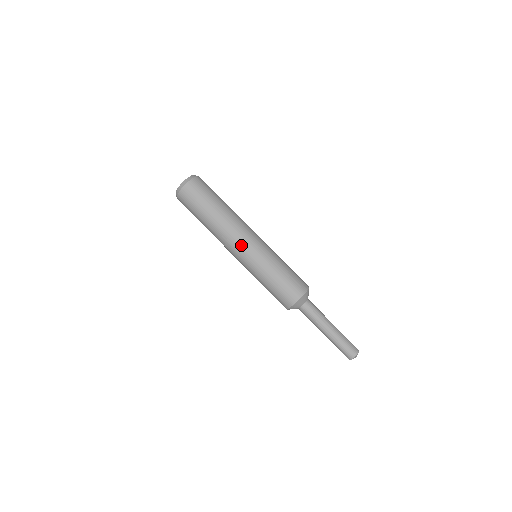
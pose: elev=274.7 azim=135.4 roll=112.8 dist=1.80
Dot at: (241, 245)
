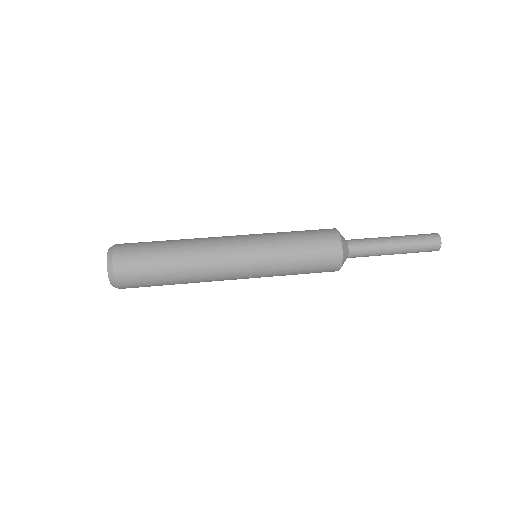
Dot at: (234, 264)
